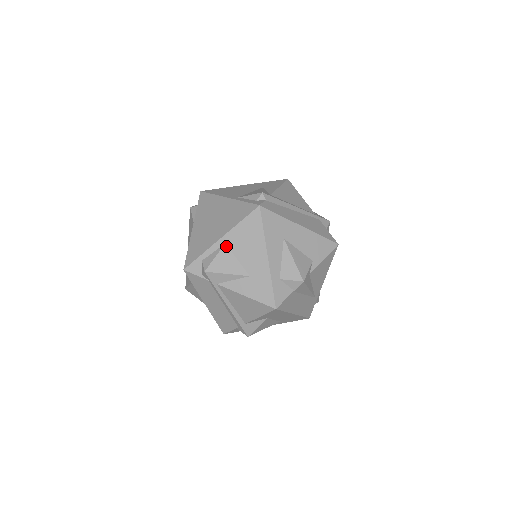
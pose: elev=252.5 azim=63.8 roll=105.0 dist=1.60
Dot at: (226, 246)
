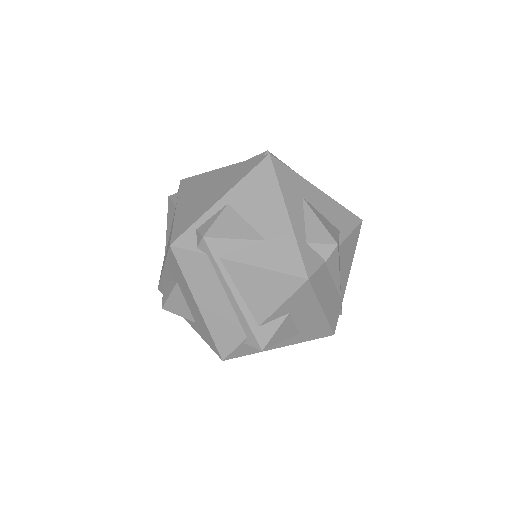
Dot at: (229, 206)
